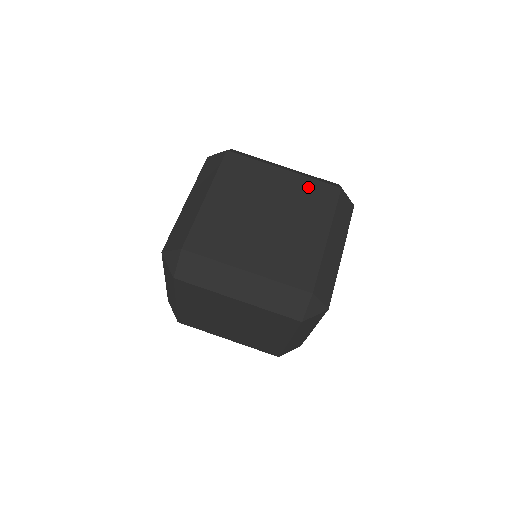
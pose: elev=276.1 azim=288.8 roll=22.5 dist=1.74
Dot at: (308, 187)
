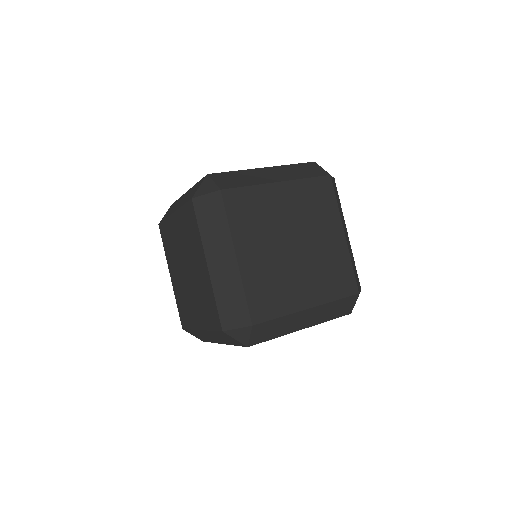
Dot at: (342, 264)
